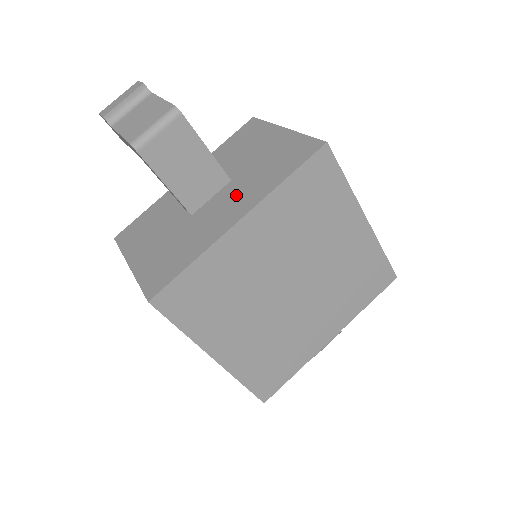
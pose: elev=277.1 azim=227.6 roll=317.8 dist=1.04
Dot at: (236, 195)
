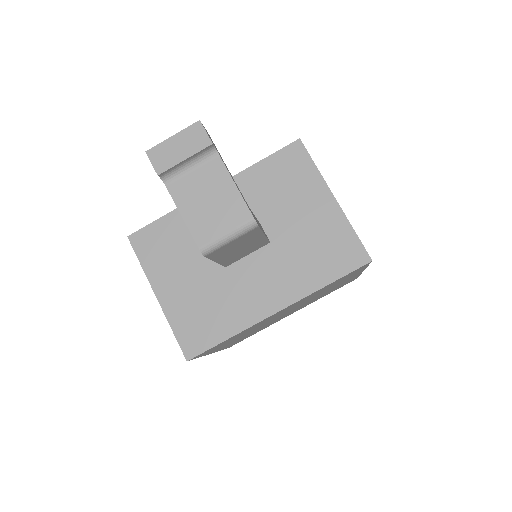
Dot at: (276, 272)
